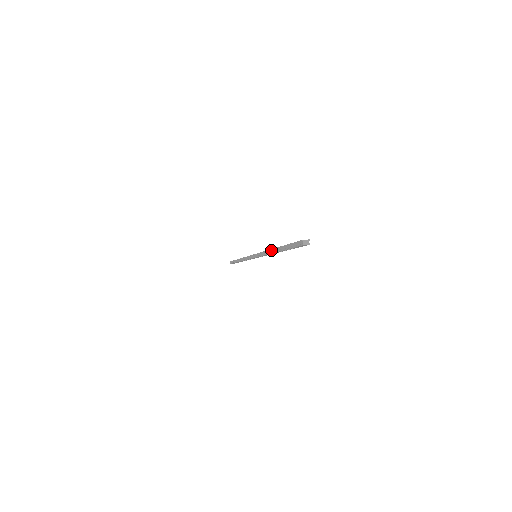
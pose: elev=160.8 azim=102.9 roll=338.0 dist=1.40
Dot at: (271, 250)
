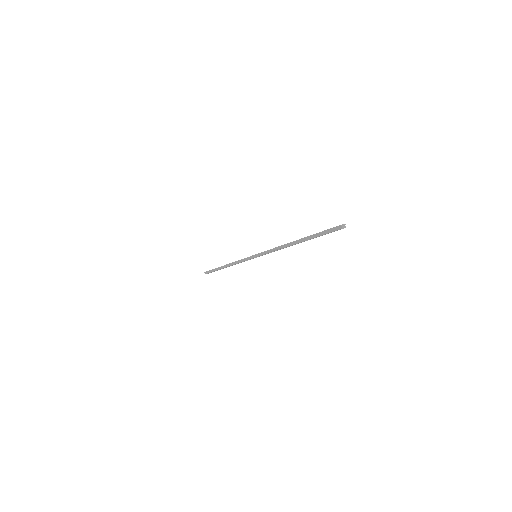
Dot at: (287, 244)
